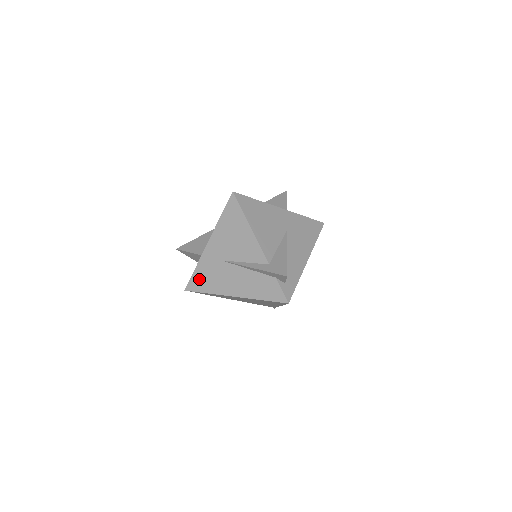
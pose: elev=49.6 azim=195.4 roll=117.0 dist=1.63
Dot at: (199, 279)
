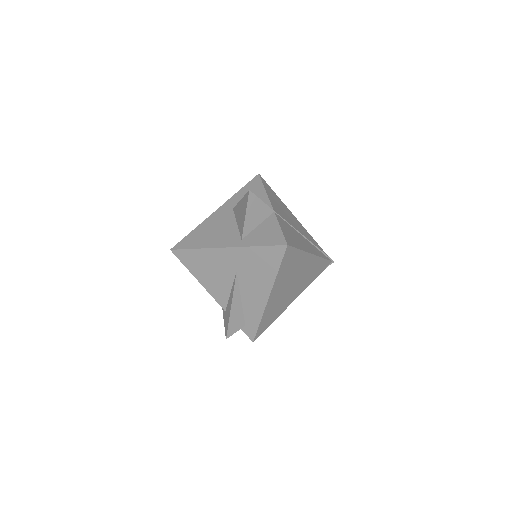
Dot at: occluded
